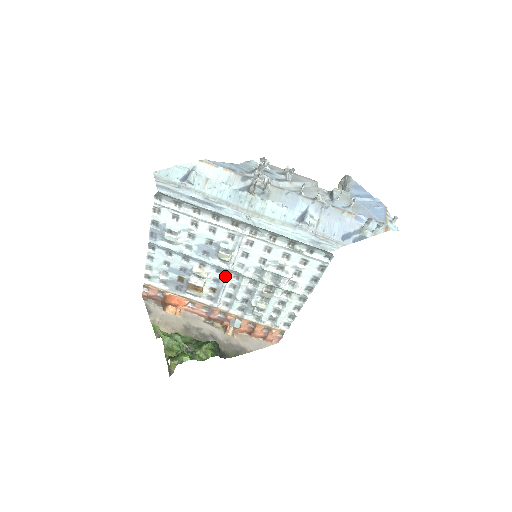
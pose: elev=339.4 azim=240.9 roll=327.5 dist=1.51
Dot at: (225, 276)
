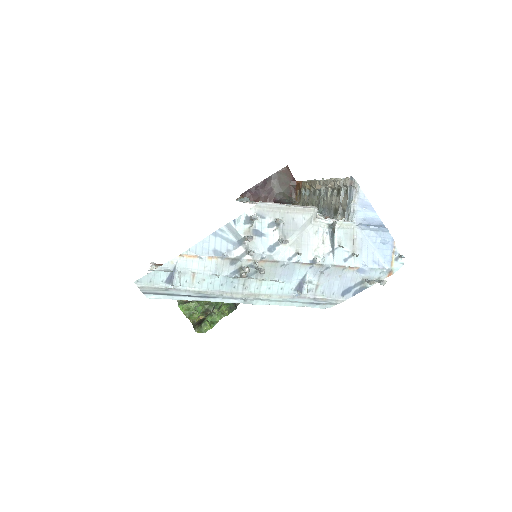
Dot at: occluded
